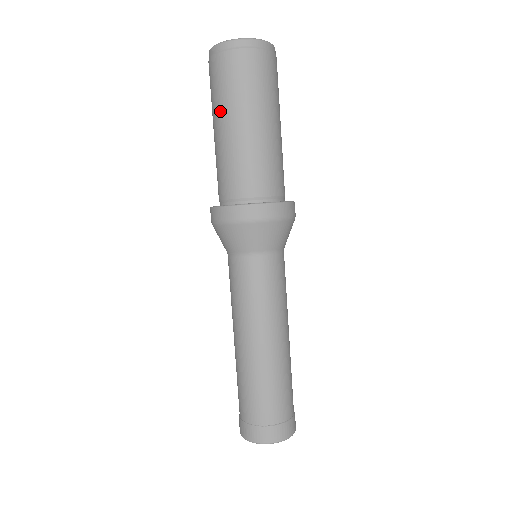
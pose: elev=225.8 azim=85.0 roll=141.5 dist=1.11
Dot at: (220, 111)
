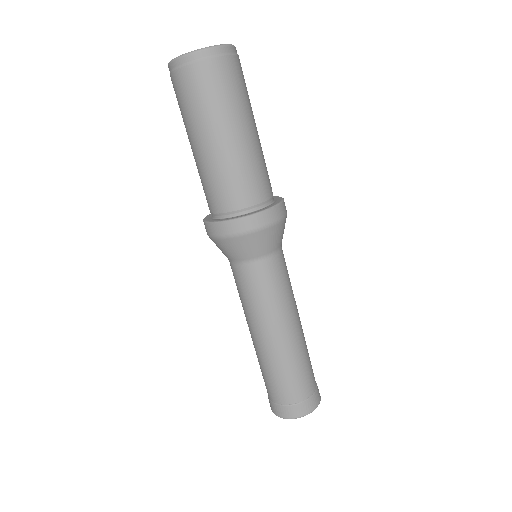
Dot at: (190, 129)
